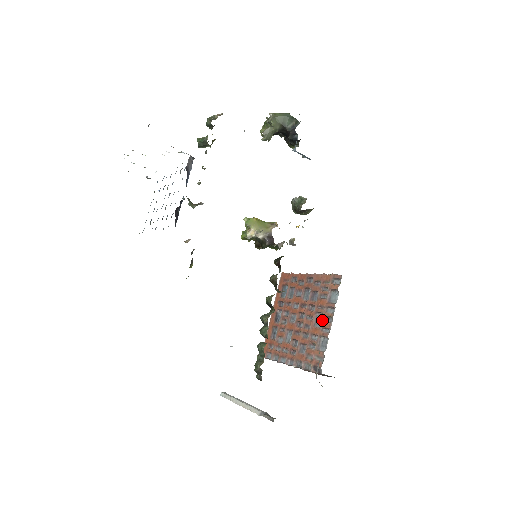
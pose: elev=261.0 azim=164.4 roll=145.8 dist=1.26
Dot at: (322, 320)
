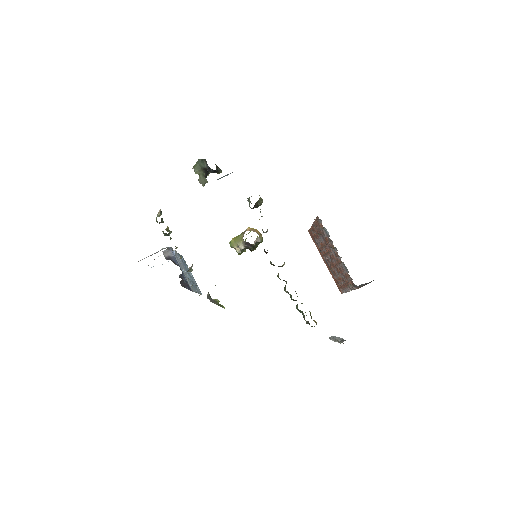
Dot at: (334, 252)
